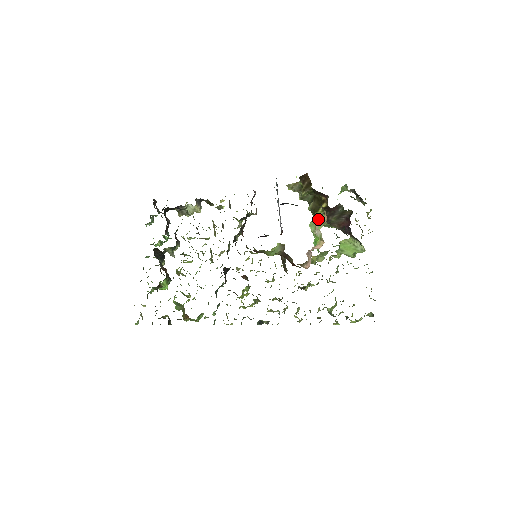
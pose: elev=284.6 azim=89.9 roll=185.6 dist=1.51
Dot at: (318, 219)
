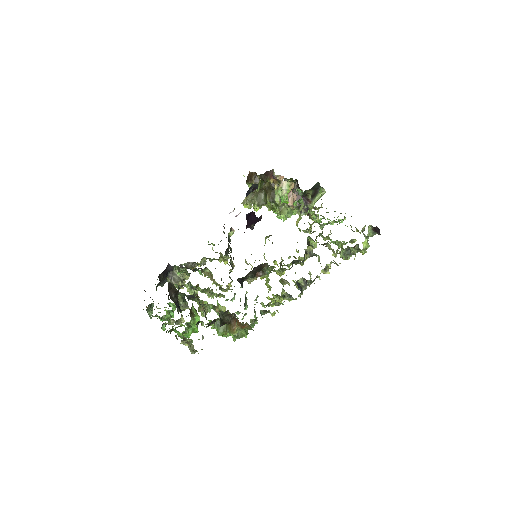
Dot at: (278, 186)
